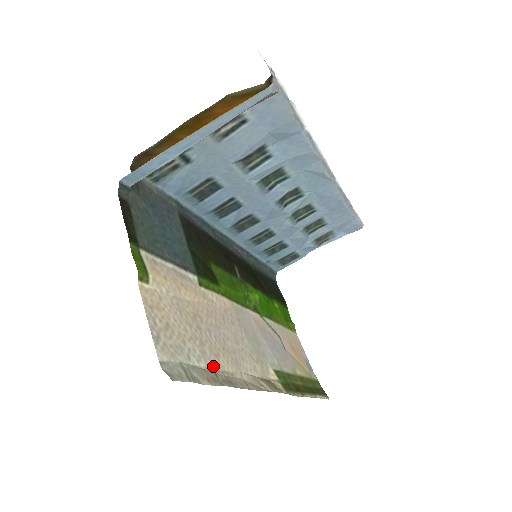
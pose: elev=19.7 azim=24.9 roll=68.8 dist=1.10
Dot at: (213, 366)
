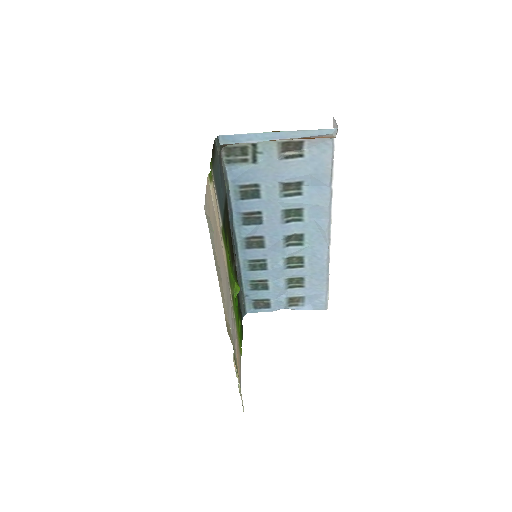
Dot at: occluded
